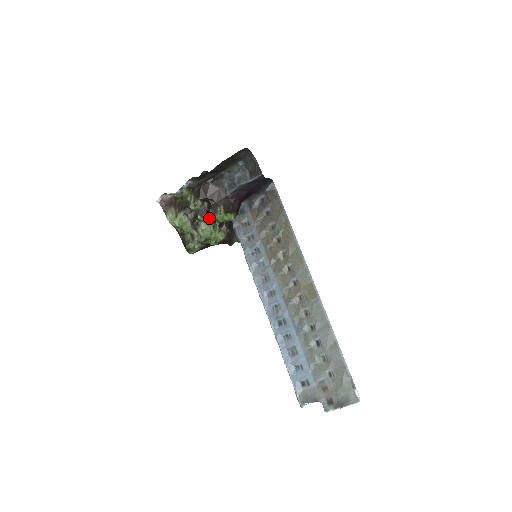
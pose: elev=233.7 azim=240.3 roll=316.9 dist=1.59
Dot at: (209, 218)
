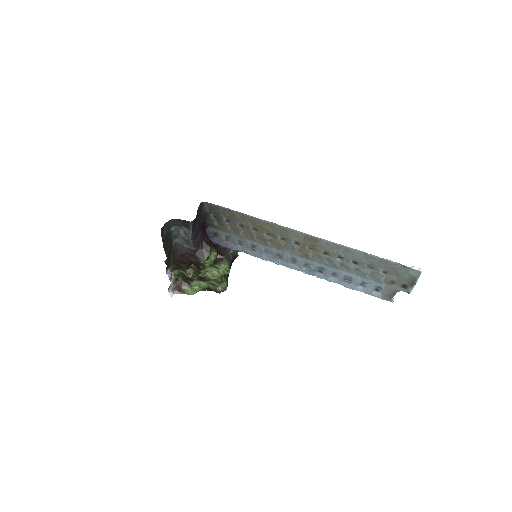
Dot at: (205, 268)
